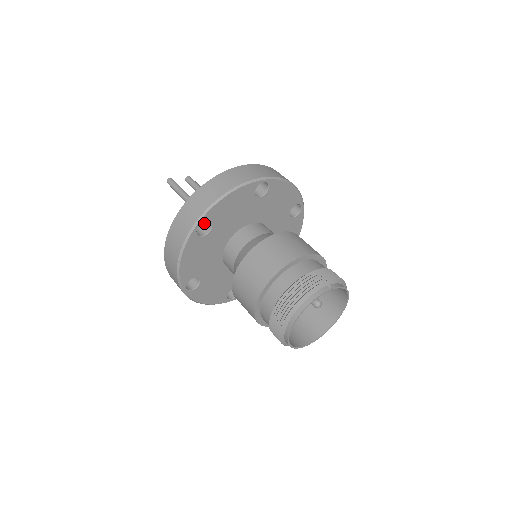
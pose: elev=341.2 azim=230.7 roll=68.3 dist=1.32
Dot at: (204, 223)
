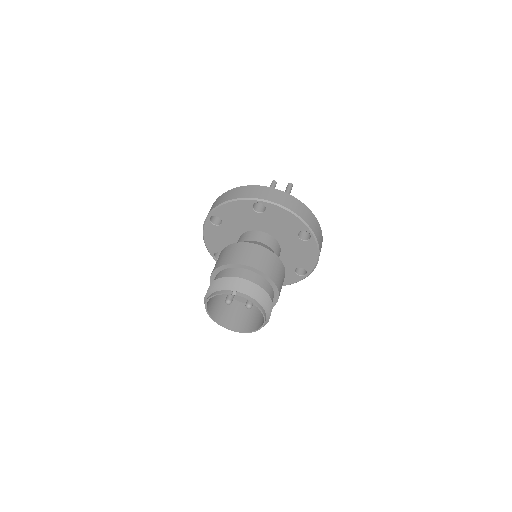
Dot at: occluded
